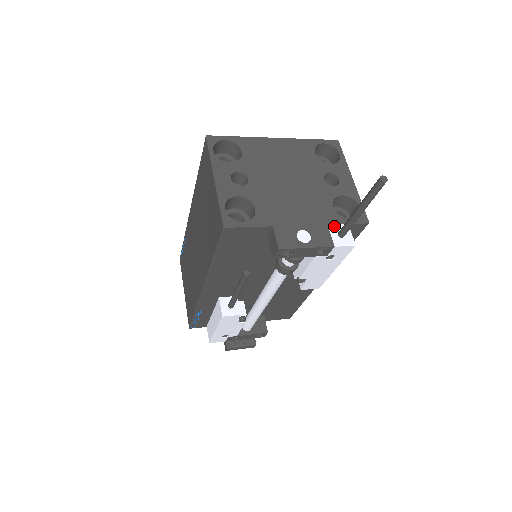
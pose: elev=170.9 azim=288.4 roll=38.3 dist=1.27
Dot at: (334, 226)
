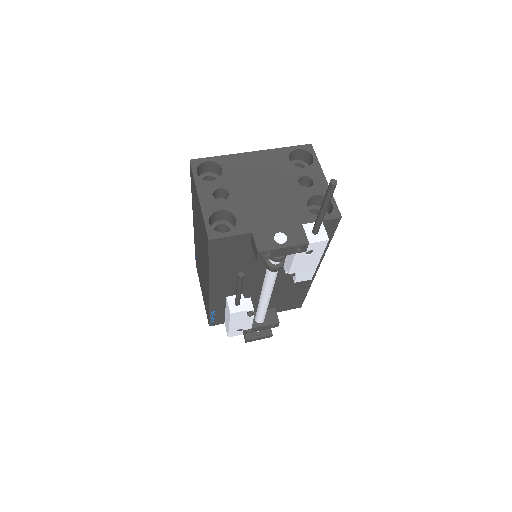
Dot at: (308, 225)
